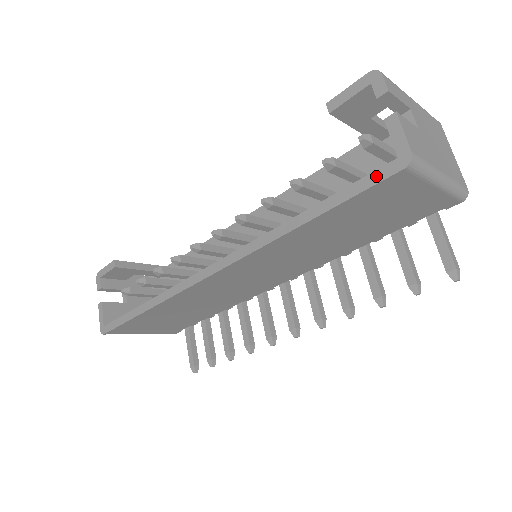
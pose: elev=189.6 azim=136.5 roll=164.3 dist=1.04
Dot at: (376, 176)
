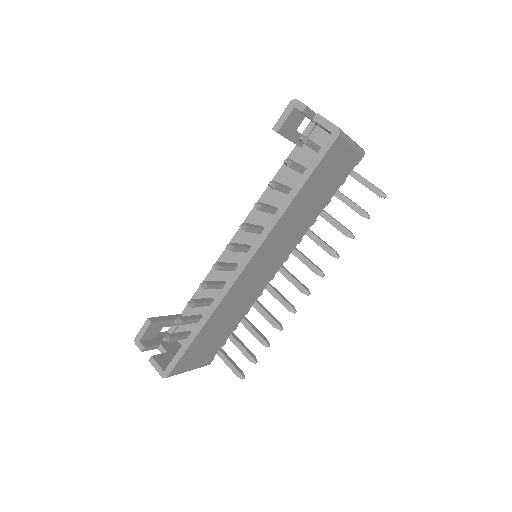
Dot at: (325, 148)
